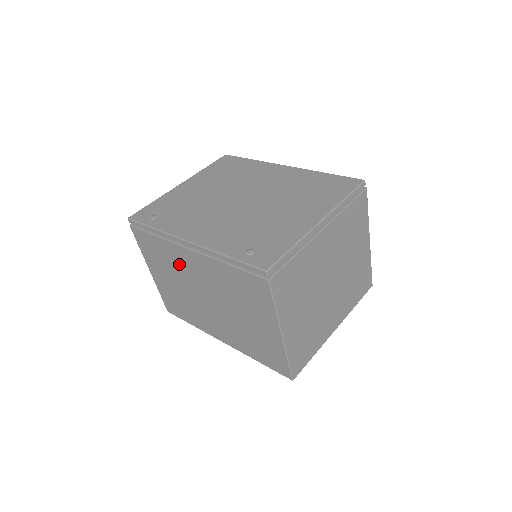
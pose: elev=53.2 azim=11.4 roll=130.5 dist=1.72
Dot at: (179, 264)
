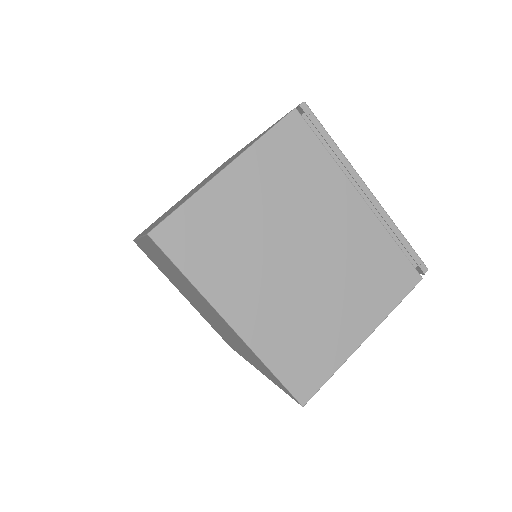
Dot at: occluded
